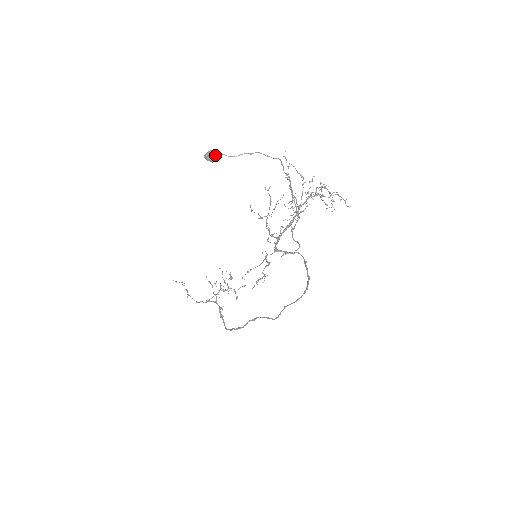
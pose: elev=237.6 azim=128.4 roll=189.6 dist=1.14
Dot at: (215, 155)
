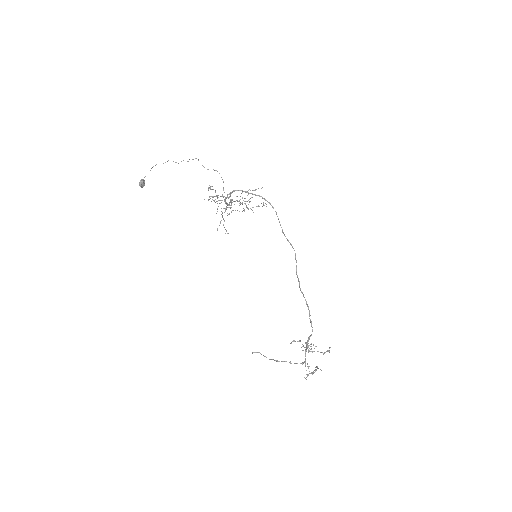
Dot at: (142, 180)
